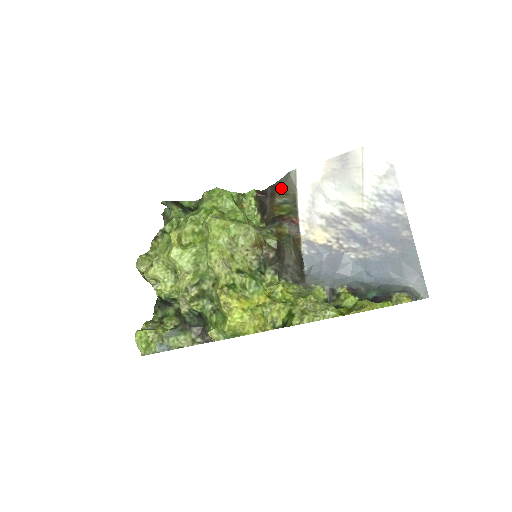
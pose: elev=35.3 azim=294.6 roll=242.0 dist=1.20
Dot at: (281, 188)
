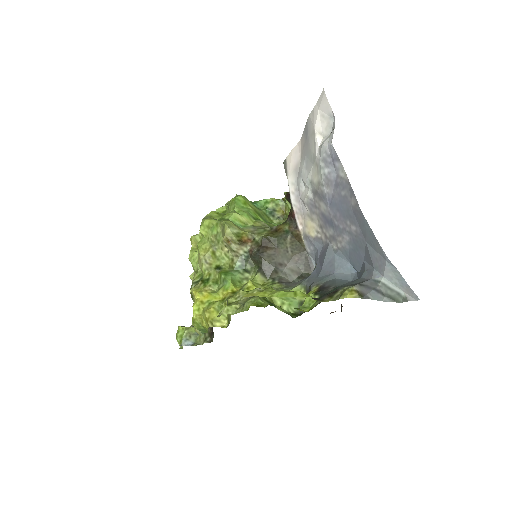
Dot at: occluded
